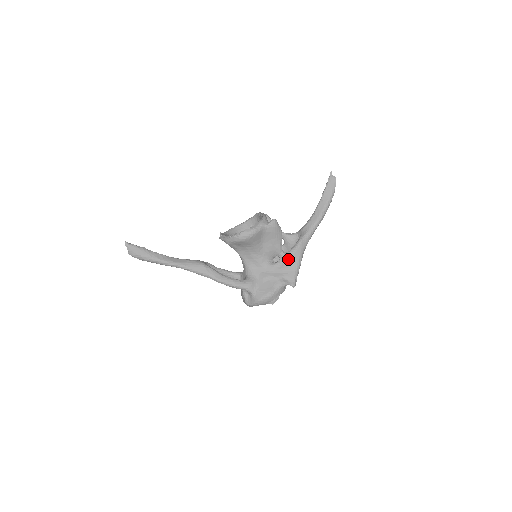
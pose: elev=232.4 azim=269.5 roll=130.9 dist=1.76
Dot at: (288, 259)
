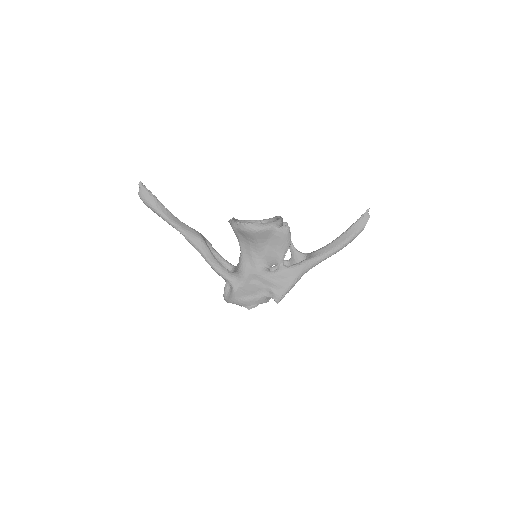
Dot at: (284, 273)
